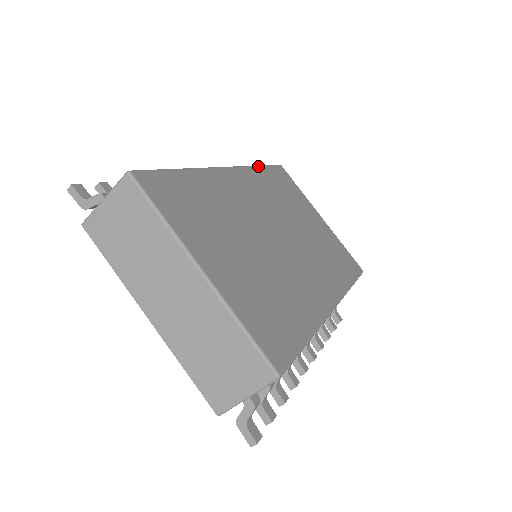
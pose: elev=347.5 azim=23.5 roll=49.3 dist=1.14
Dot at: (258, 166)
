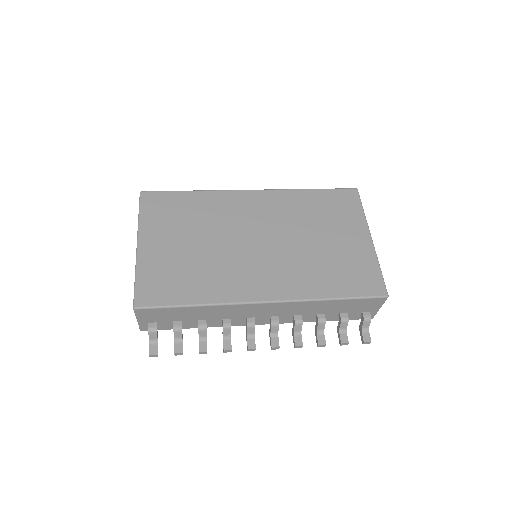
Dot at: (305, 189)
